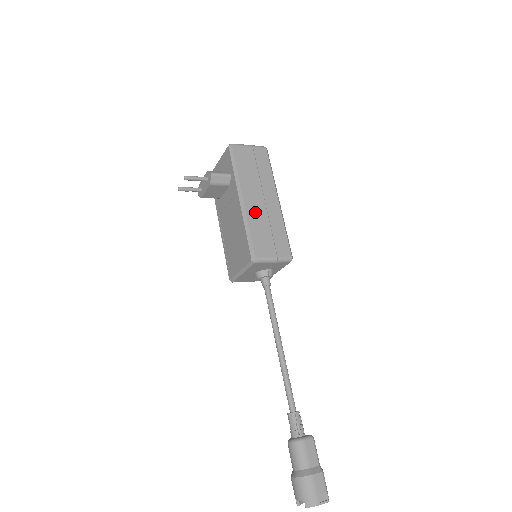
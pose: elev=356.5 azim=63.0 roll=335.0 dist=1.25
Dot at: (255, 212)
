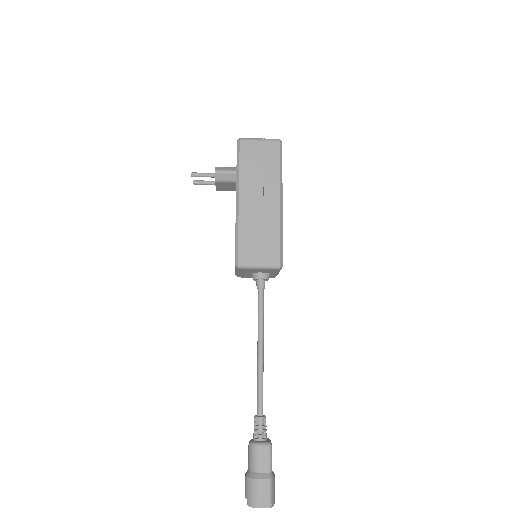
Dot at: (249, 215)
